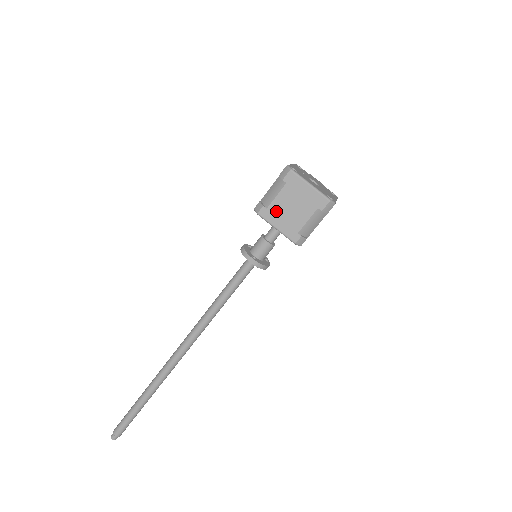
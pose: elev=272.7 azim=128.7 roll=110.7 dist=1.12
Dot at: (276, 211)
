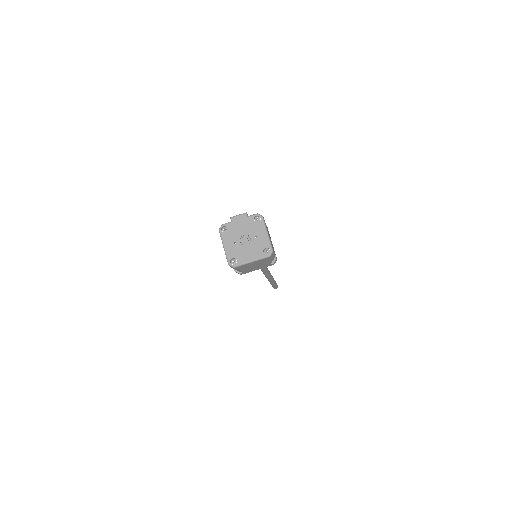
Dot at: (249, 270)
